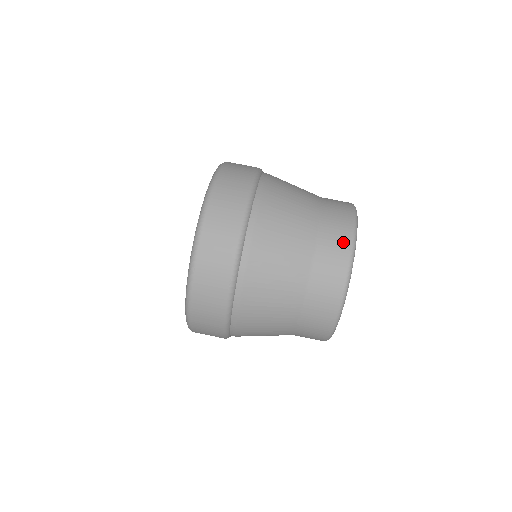
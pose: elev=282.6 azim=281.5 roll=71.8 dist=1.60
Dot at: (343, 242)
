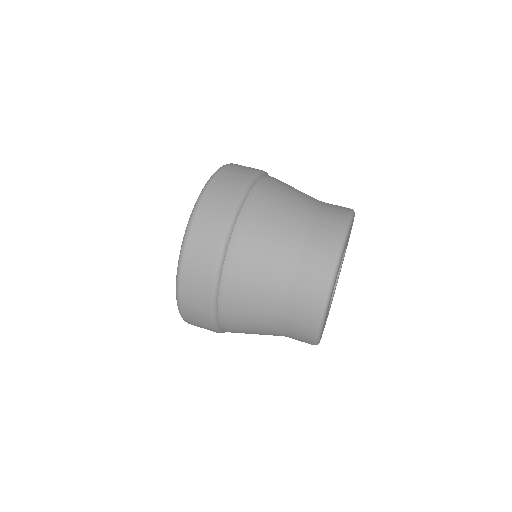
Dot at: (329, 247)
